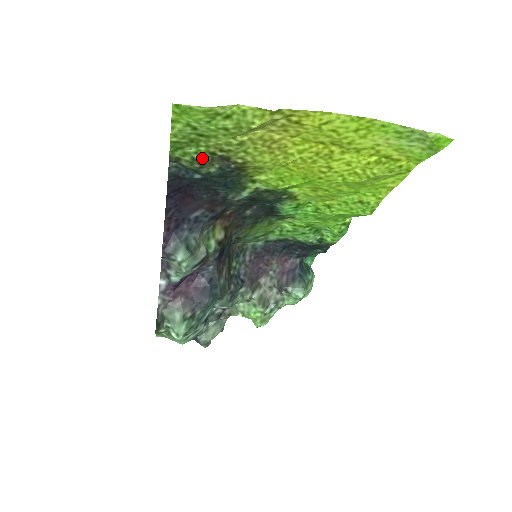
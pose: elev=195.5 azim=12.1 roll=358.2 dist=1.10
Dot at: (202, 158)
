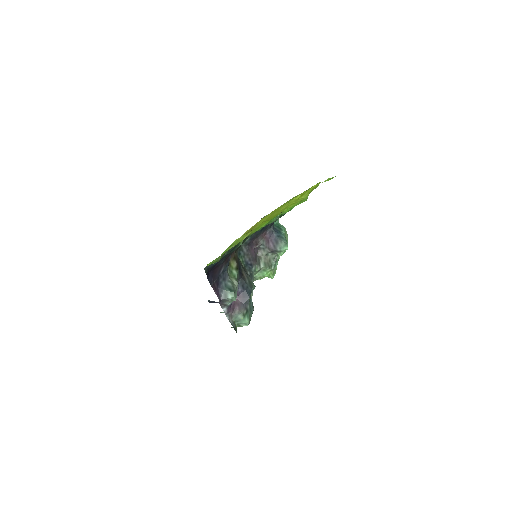
Dot at: (220, 258)
